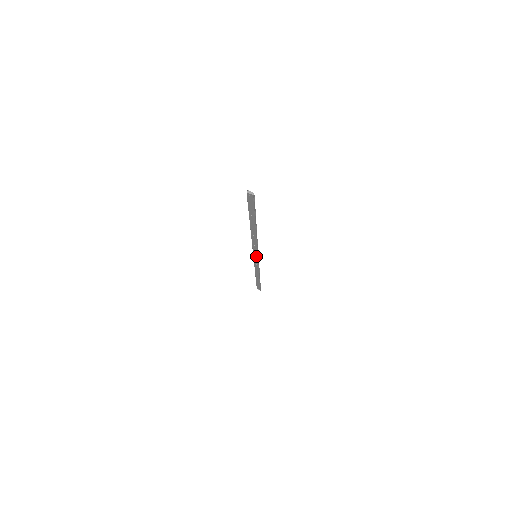
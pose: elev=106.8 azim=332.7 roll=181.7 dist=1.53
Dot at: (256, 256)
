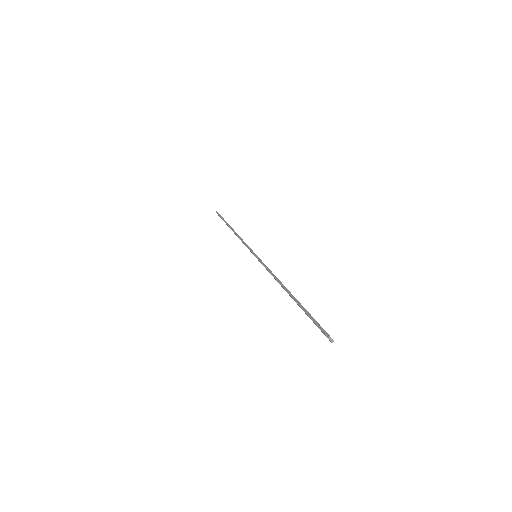
Dot at: occluded
